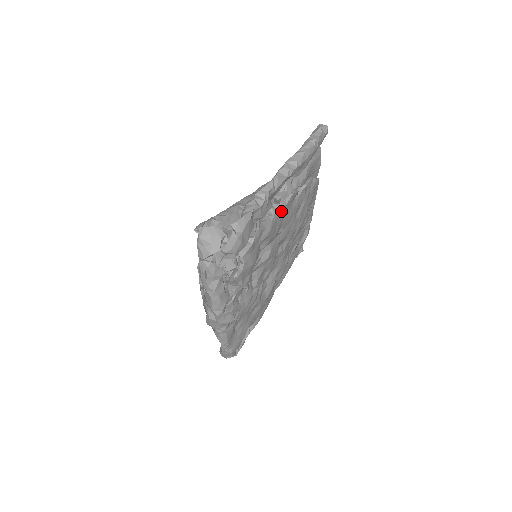
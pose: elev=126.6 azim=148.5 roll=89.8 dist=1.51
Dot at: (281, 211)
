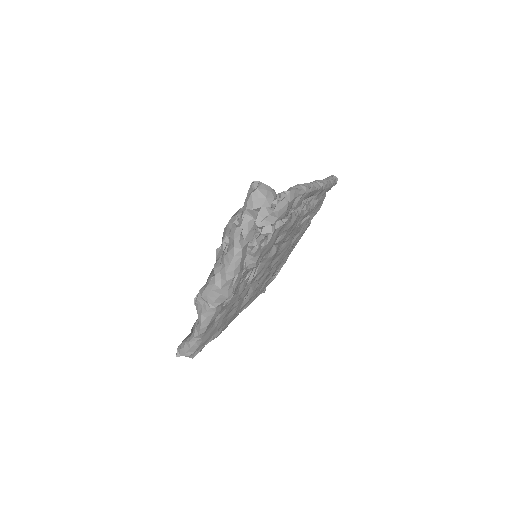
Dot at: (298, 219)
